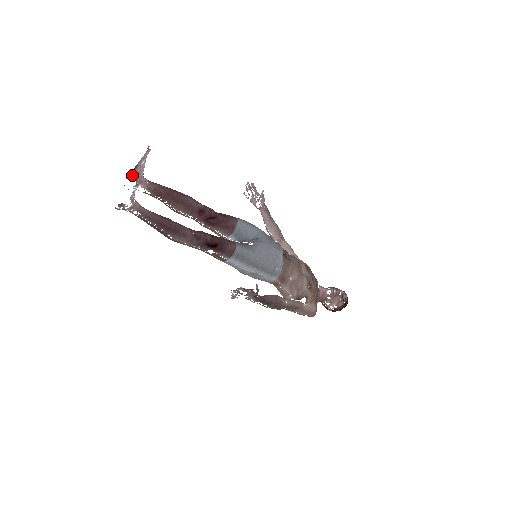
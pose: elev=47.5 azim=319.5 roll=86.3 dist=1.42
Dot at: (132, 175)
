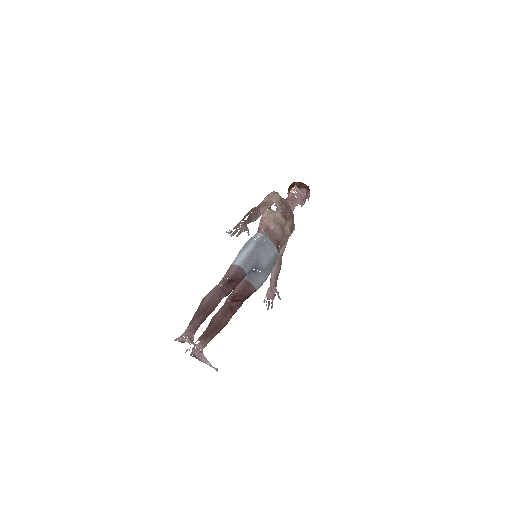
Dot at: occluded
